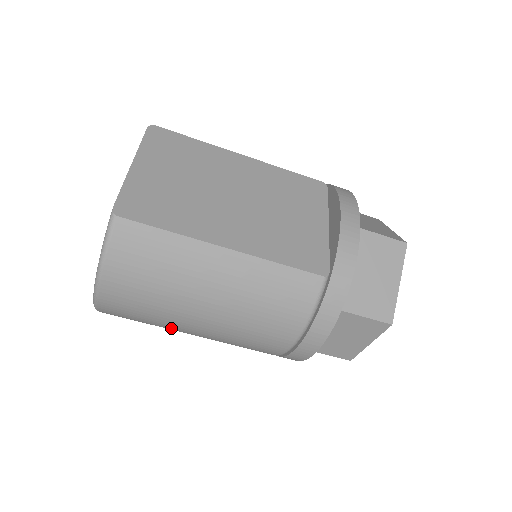
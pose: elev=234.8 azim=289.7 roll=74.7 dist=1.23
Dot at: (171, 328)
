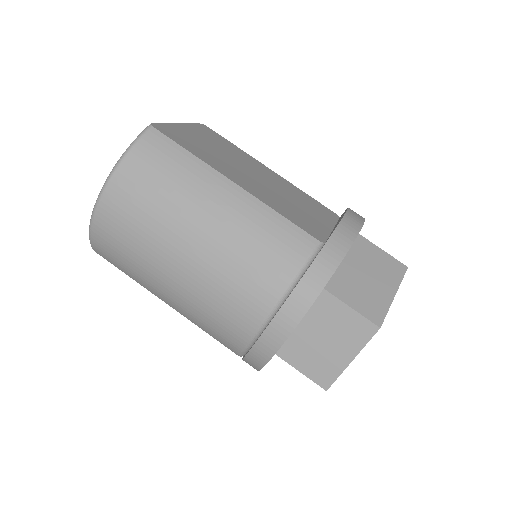
Dot at: (151, 269)
